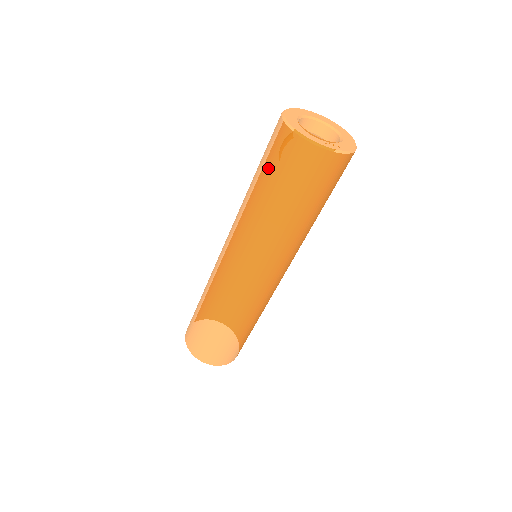
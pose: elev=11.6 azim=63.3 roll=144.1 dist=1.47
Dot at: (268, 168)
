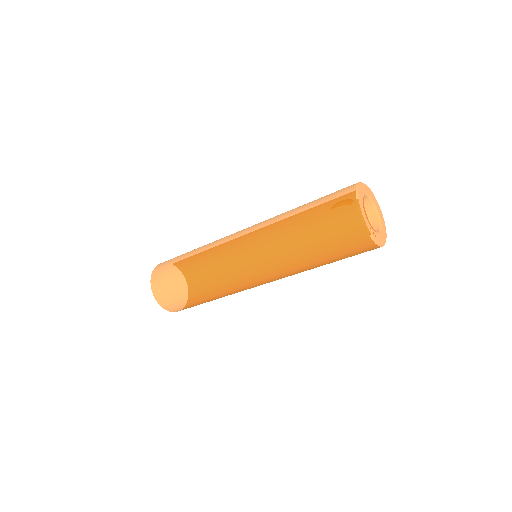
Dot at: (319, 210)
